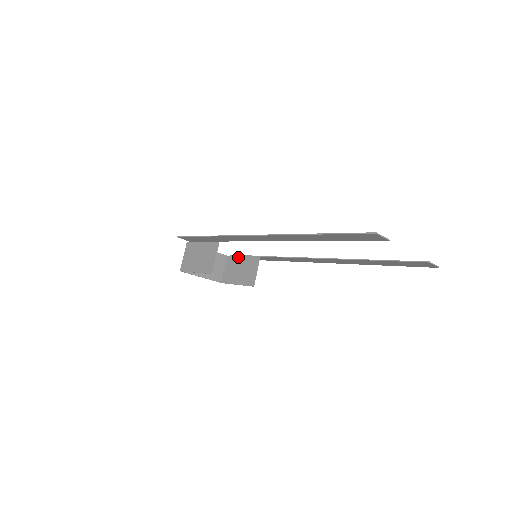
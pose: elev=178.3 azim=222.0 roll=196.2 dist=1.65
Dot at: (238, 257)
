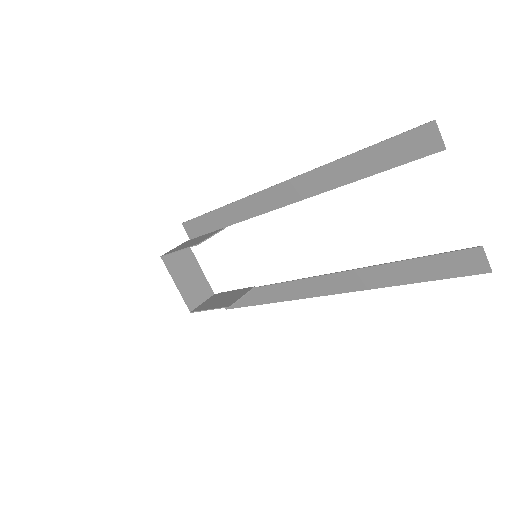
Dot at: (227, 292)
